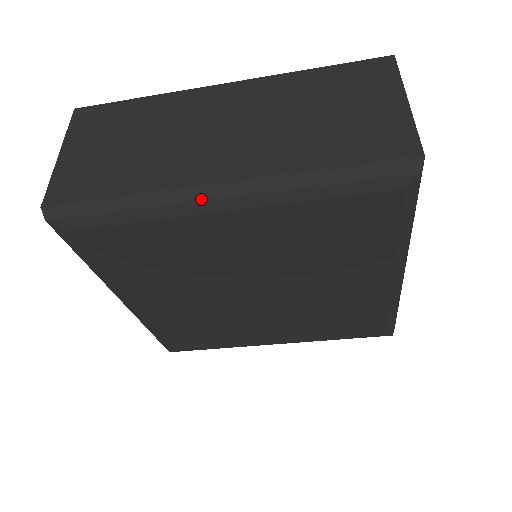
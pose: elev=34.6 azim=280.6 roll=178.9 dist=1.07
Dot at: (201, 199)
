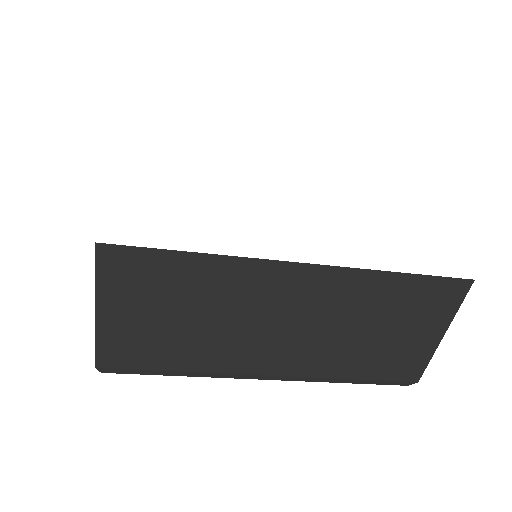
Dot at: occluded
